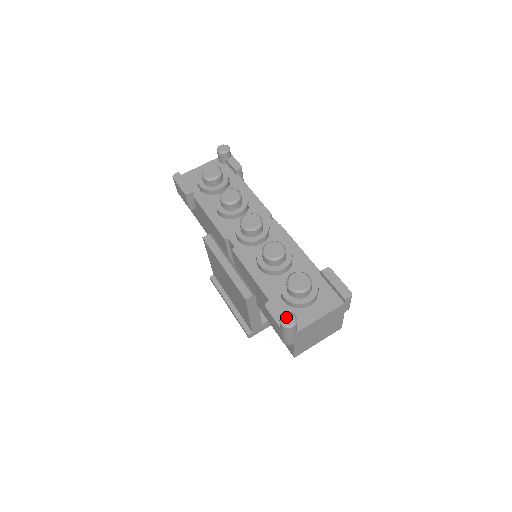
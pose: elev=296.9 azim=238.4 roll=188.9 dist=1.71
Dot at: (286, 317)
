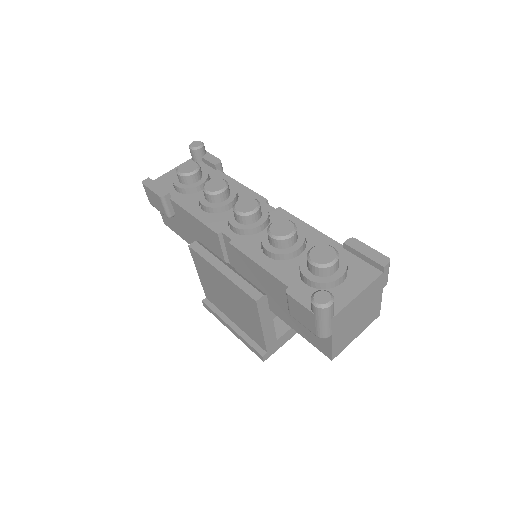
Dot at: (319, 296)
